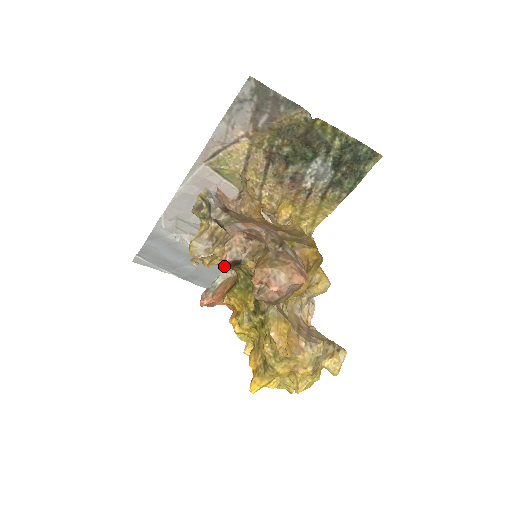
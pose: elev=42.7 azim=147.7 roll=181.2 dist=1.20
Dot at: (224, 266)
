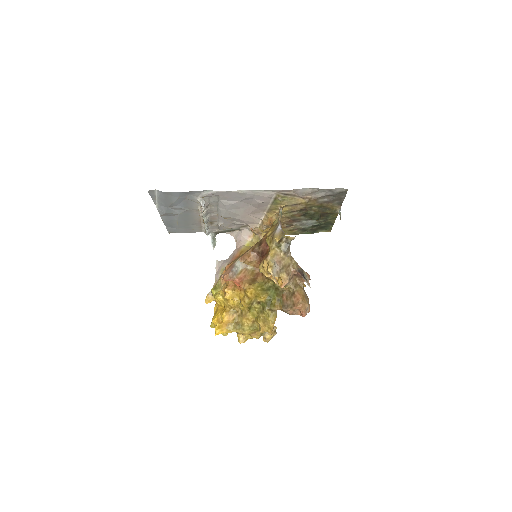
Dot at: (282, 287)
